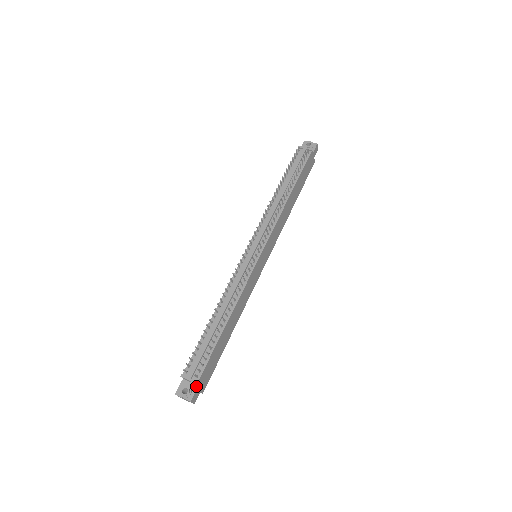
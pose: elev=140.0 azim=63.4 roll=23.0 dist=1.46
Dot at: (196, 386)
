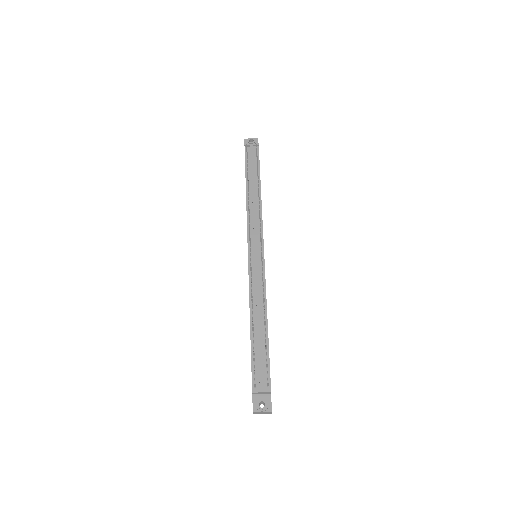
Dot at: (269, 395)
